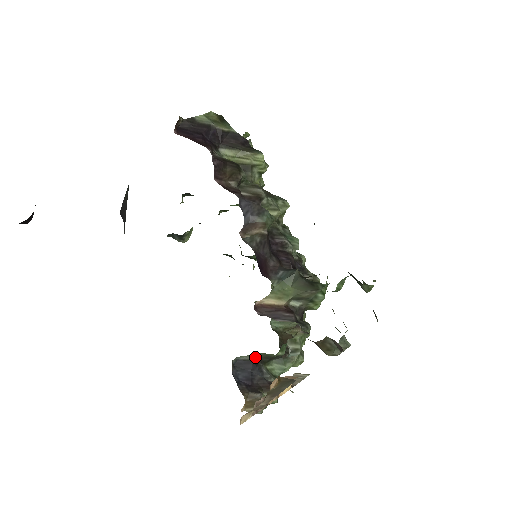
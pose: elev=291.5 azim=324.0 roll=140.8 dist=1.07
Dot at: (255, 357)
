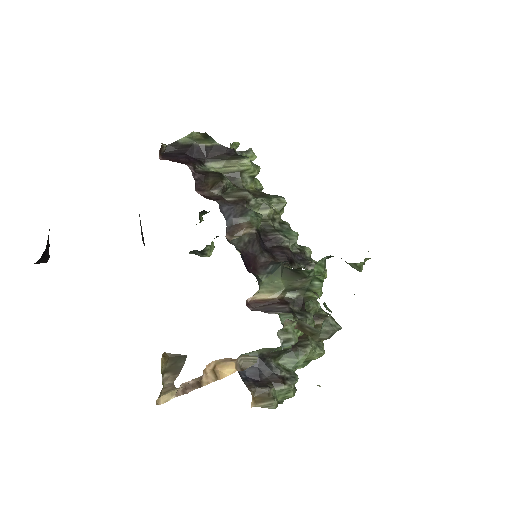
Dot at: (261, 353)
